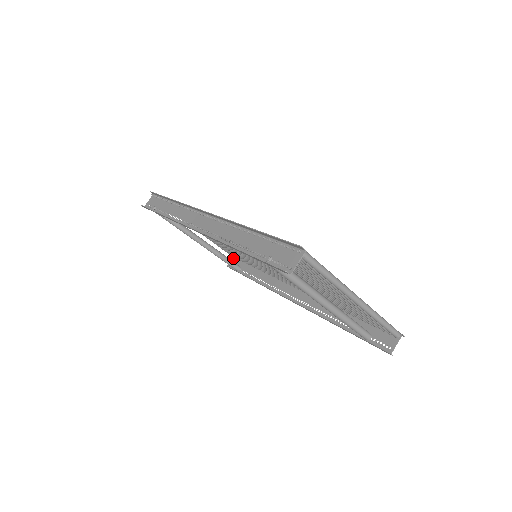
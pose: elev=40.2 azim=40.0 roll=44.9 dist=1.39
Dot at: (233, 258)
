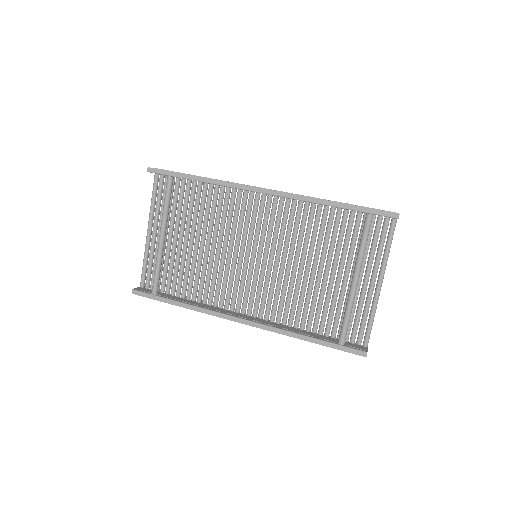
Dot at: (141, 287)
